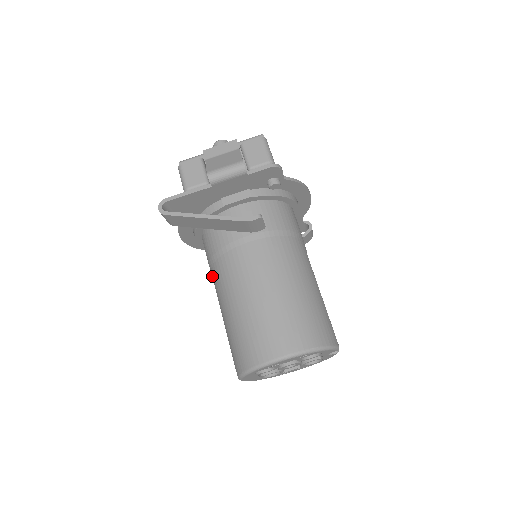
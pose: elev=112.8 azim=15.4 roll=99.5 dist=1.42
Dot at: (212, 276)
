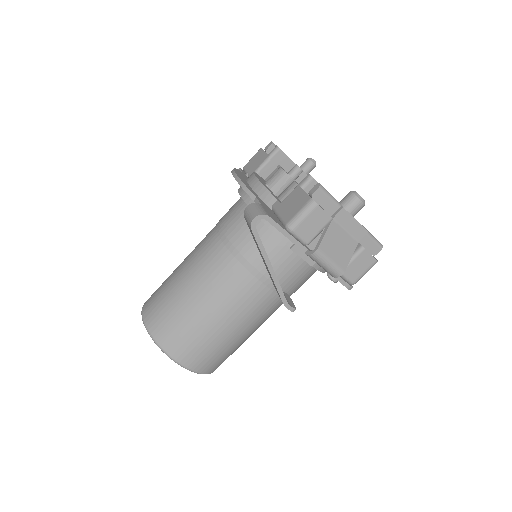
Dot at: (214, 243)
